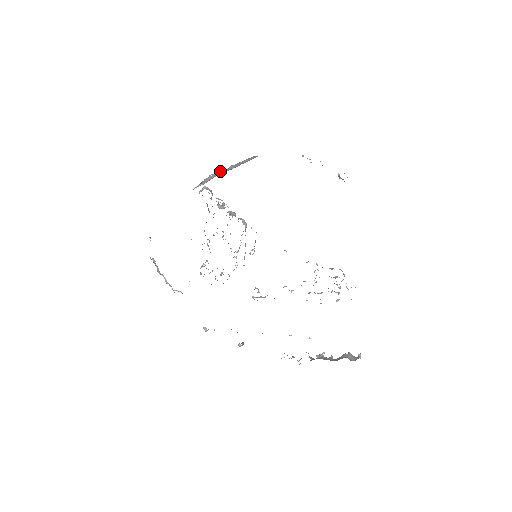
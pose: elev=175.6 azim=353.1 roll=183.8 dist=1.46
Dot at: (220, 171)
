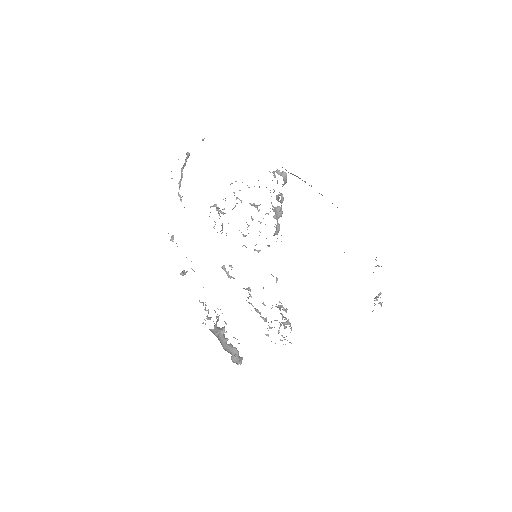
Dot at: occluded
